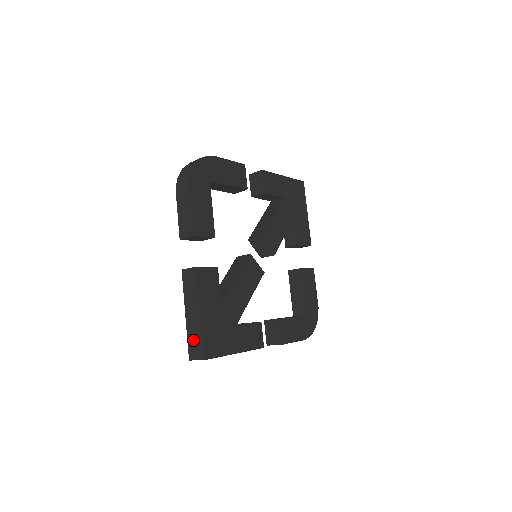
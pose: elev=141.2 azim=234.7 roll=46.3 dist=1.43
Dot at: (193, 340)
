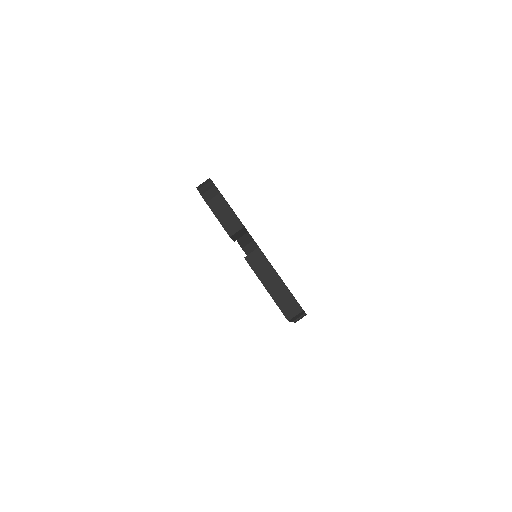
Dot at: (284, 303)
